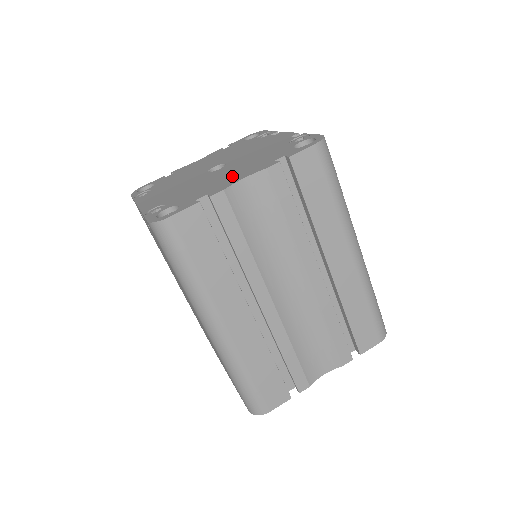
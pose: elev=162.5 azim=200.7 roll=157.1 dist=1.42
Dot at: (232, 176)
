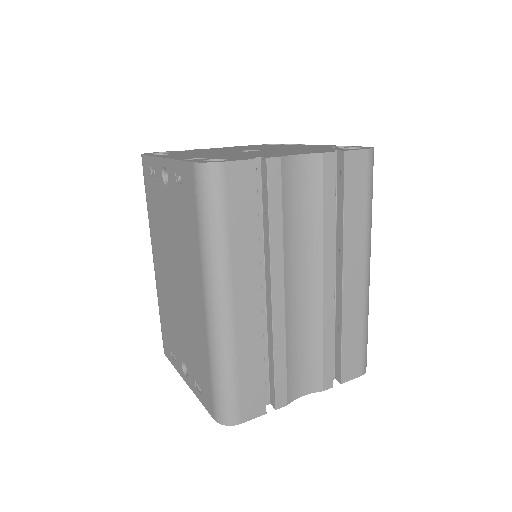
Dot at: (281, 153)
